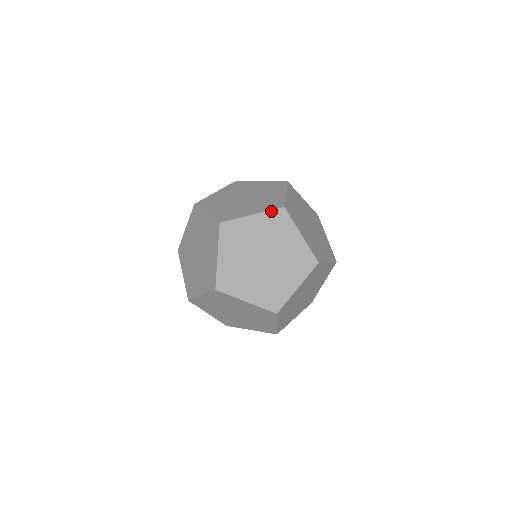
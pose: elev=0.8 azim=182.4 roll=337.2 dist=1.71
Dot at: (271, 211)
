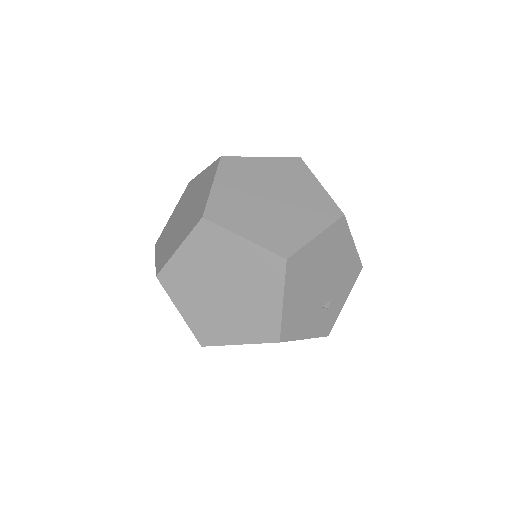
Dot at: (268, 251)
